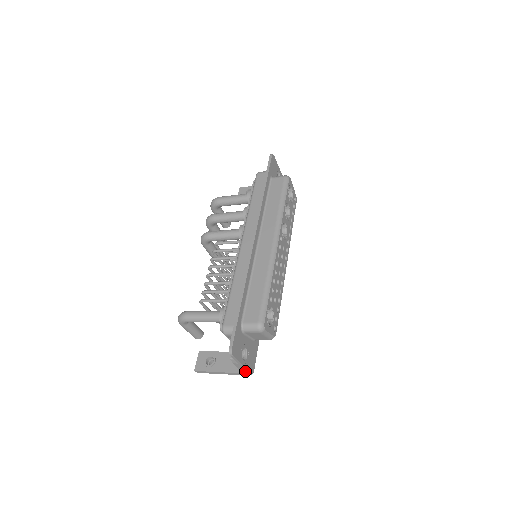
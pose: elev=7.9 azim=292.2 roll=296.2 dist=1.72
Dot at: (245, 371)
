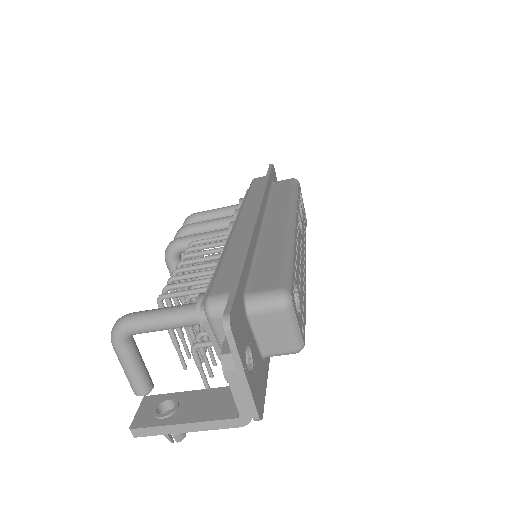
Dot at: (246, 406)
